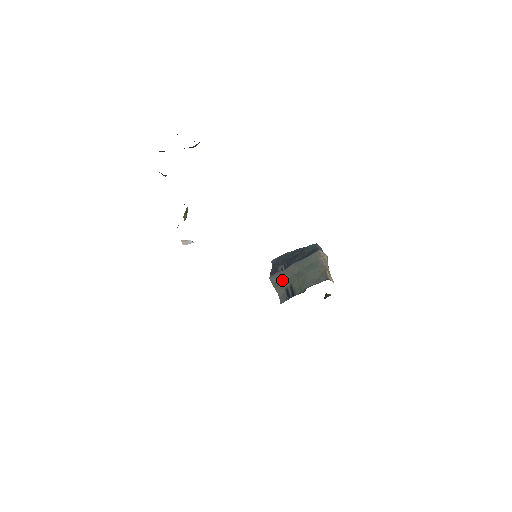
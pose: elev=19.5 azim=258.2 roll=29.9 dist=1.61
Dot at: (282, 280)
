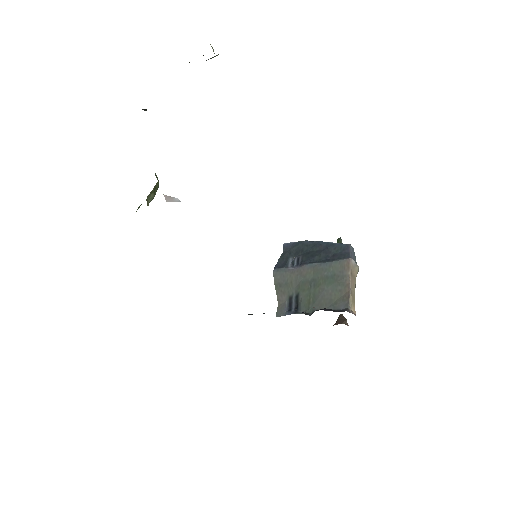
Dot at: (288, 282)
